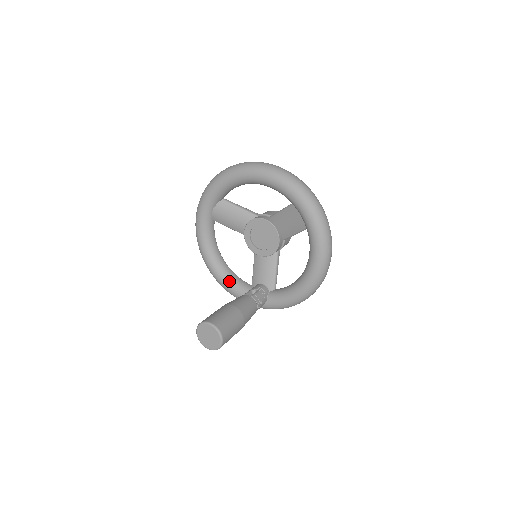
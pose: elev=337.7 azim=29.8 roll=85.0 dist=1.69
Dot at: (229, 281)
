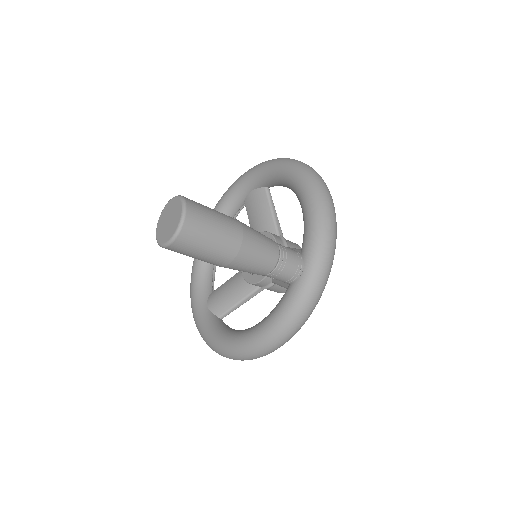
Dot at: (265, 318)
